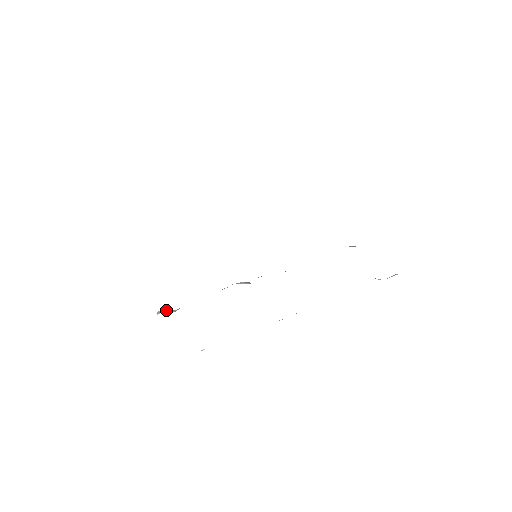
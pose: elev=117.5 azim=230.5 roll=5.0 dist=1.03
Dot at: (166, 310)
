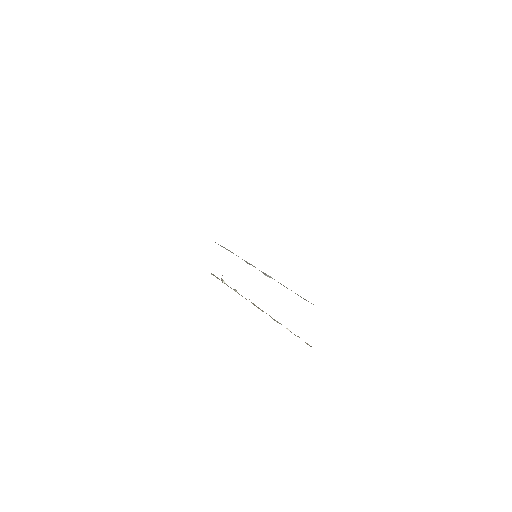
Dot at: occluded
